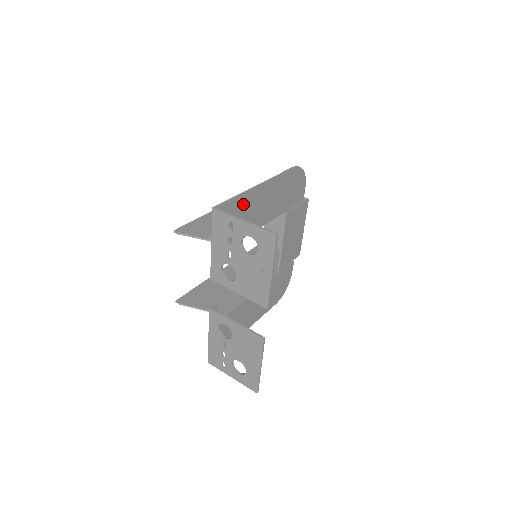
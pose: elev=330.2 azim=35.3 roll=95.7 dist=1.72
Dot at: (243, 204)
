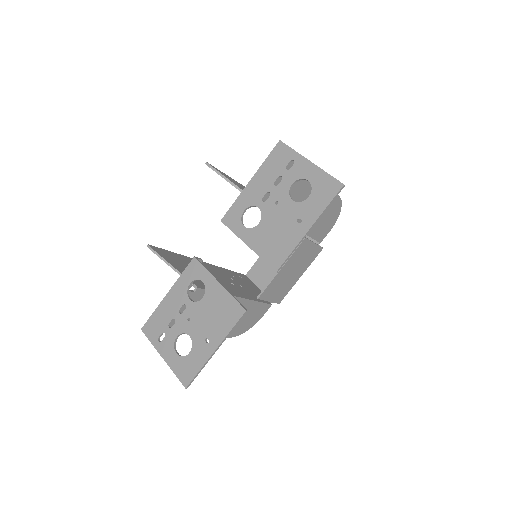
Dot at: occluded
